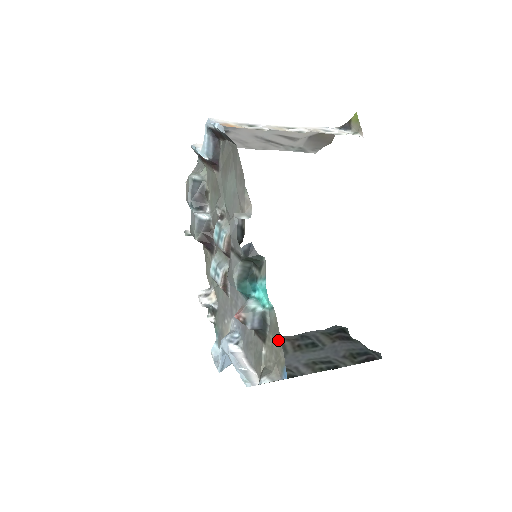
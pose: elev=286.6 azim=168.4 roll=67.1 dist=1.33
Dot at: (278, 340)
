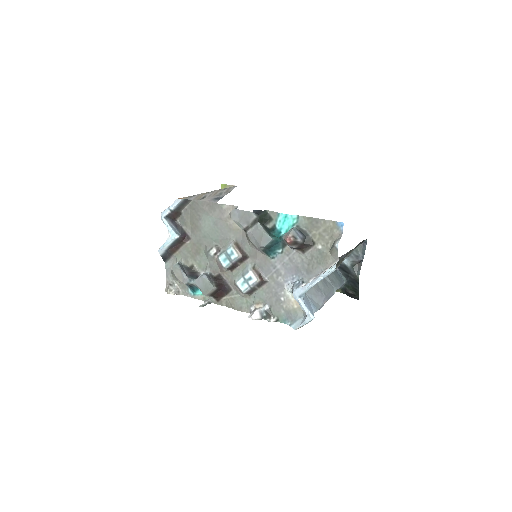
Dot at: (318, 223)
